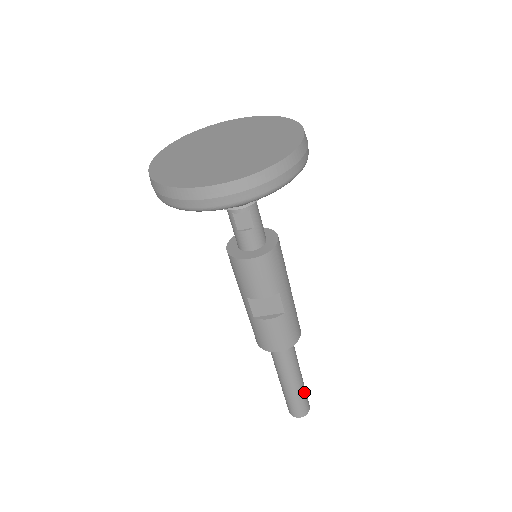
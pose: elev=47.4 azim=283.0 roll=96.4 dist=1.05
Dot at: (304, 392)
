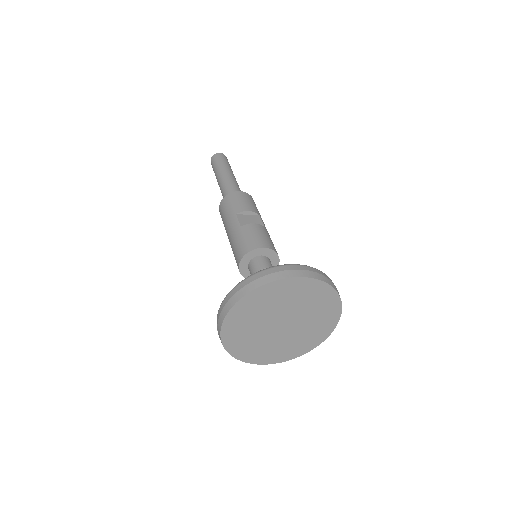
Dot at: occluded
